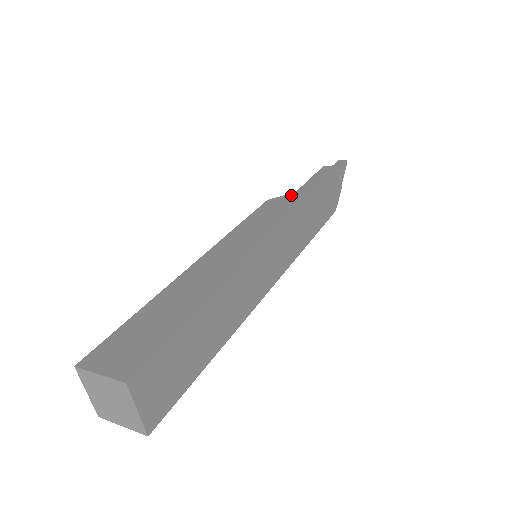
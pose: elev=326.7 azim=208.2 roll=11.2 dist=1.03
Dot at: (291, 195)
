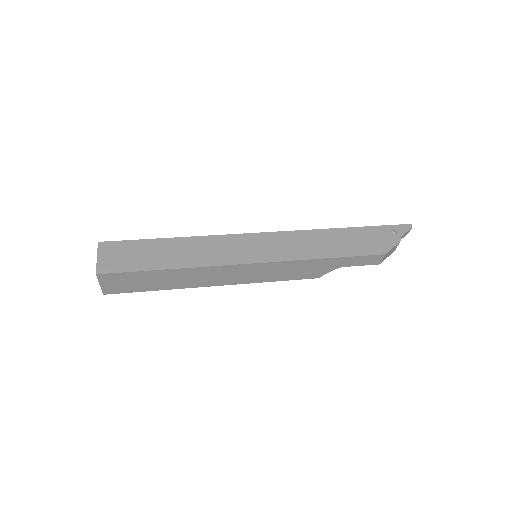
Dot at: occluded
